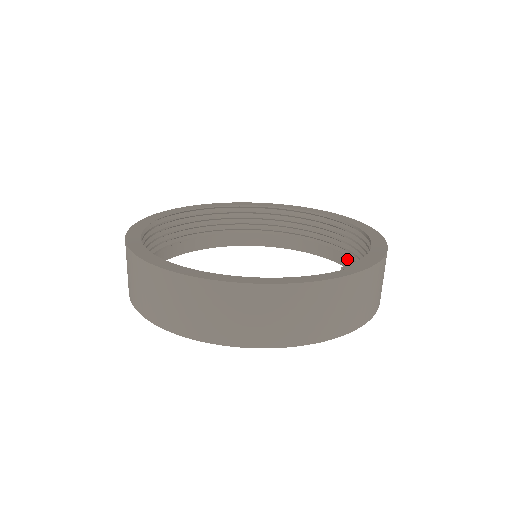
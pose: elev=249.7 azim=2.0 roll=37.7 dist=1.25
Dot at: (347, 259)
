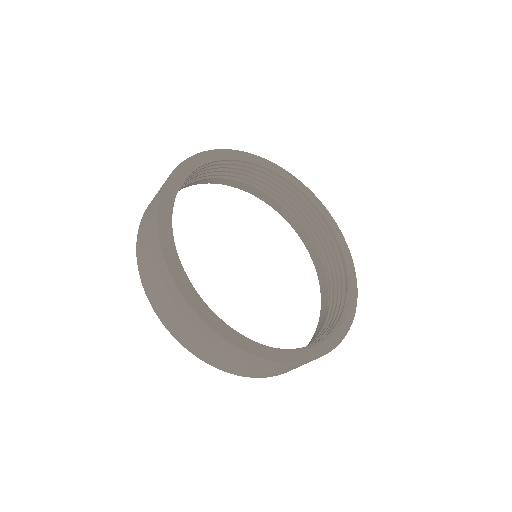
Dot at: (280, 206)
